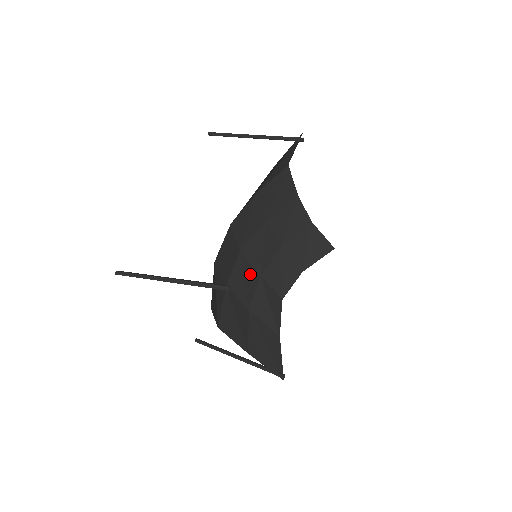
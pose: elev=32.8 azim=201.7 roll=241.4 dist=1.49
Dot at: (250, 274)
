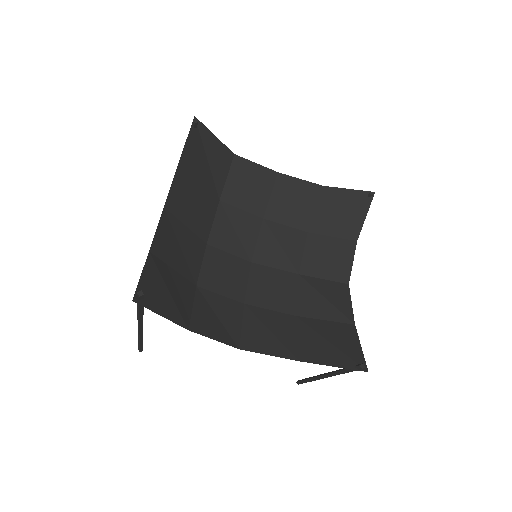
Dot at: (279, 279)
